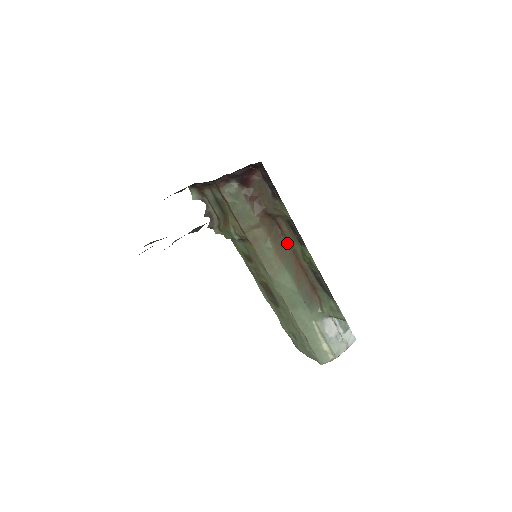
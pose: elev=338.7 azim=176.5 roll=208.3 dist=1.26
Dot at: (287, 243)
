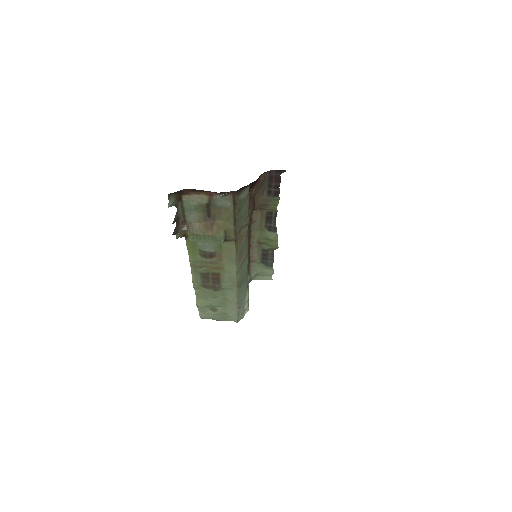
Dot at: (249, 231)
